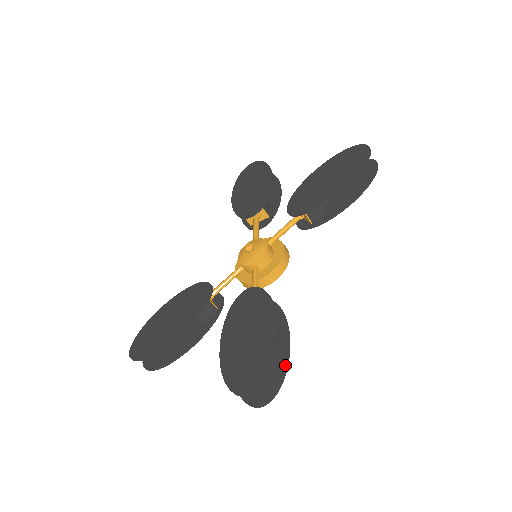
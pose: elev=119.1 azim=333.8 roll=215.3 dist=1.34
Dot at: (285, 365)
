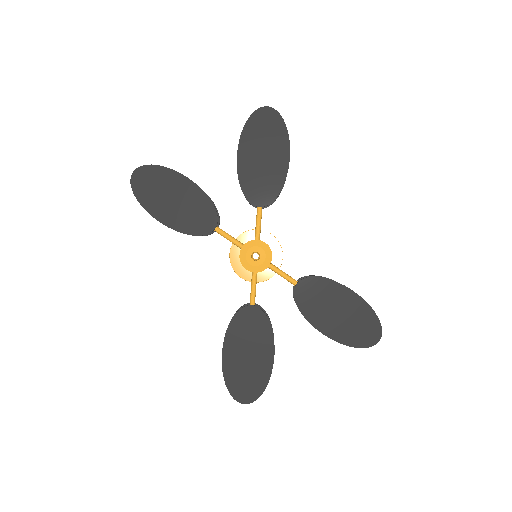
Dot at: occluded
